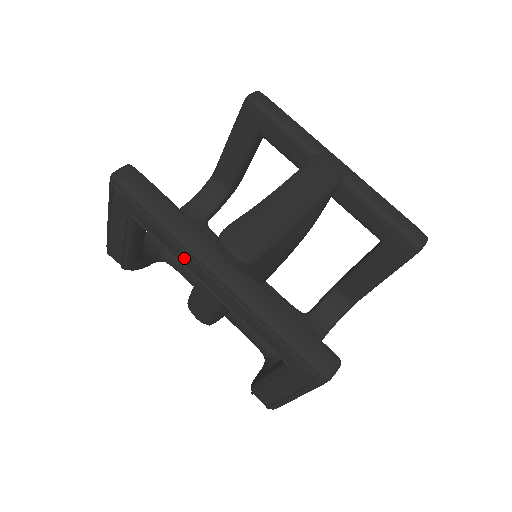
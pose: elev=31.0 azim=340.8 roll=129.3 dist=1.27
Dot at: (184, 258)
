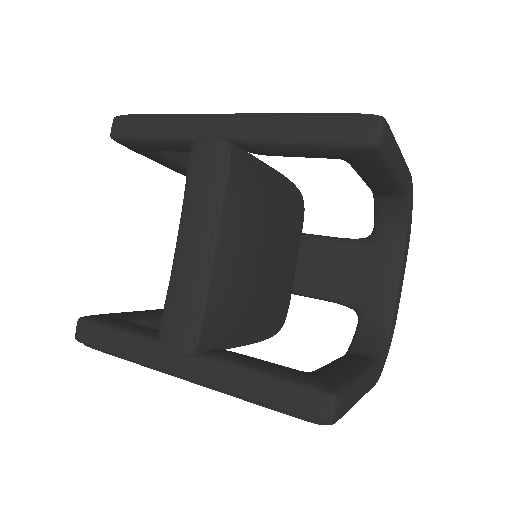
Dot at: occluded
